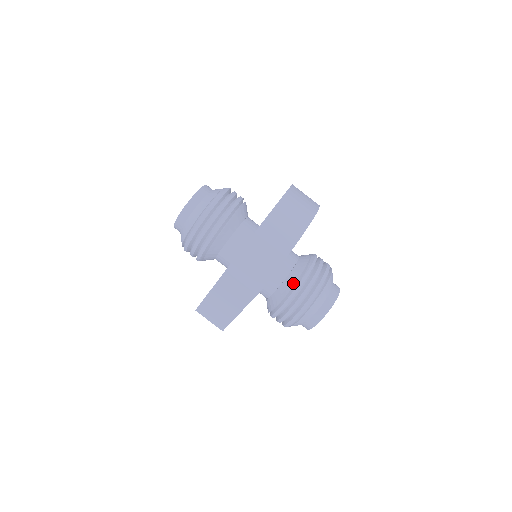
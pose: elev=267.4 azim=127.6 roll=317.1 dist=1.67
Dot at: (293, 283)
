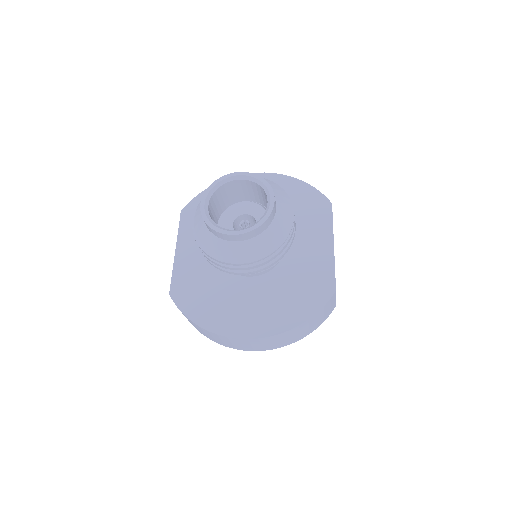
Dot at: occluded
